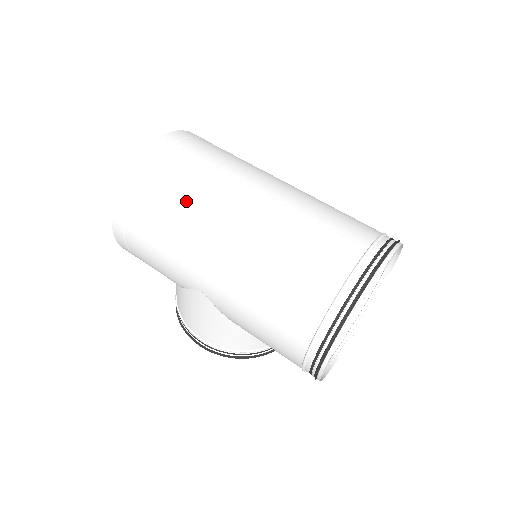
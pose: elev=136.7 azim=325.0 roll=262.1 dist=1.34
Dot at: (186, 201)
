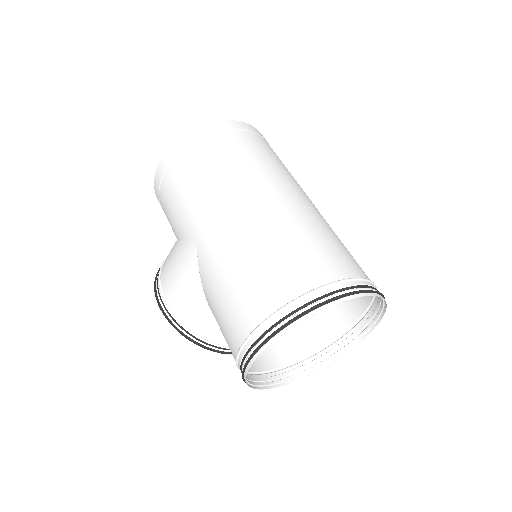
Dot at: (232, 166)
